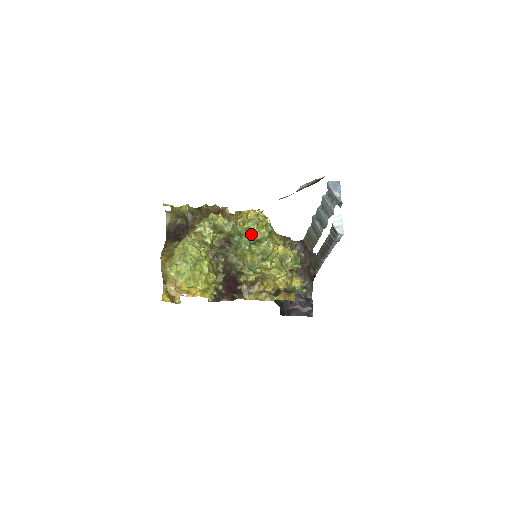
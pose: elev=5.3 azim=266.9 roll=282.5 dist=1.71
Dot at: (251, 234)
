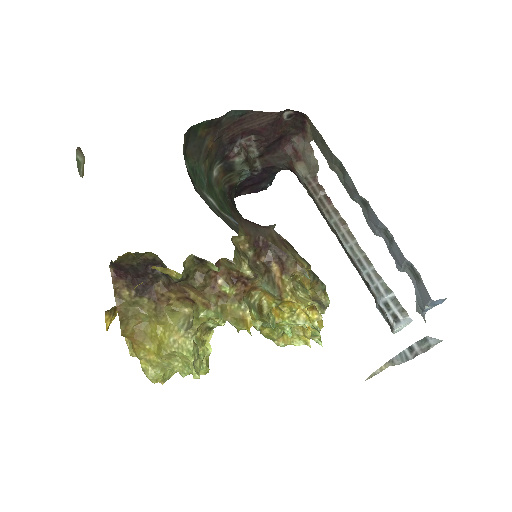
Dot at: occluded
